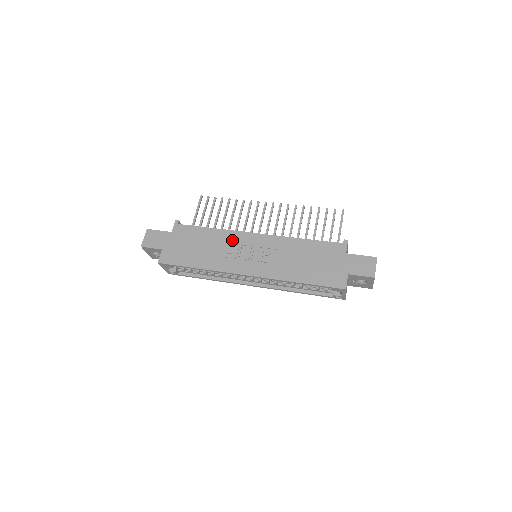
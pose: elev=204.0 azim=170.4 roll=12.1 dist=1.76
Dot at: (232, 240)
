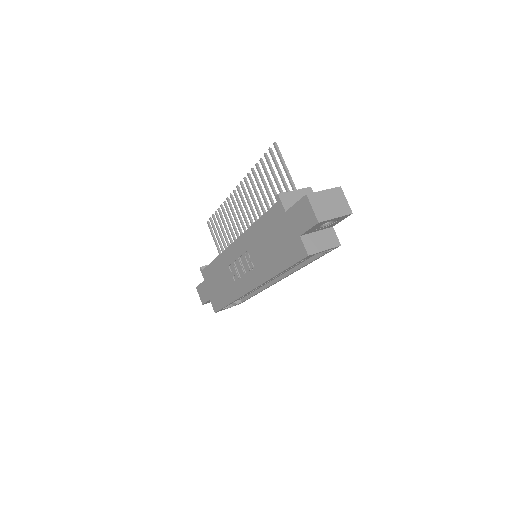
Dot at: (227, 262)
